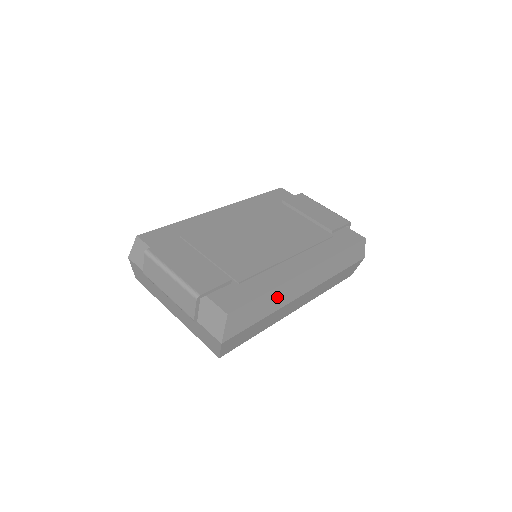
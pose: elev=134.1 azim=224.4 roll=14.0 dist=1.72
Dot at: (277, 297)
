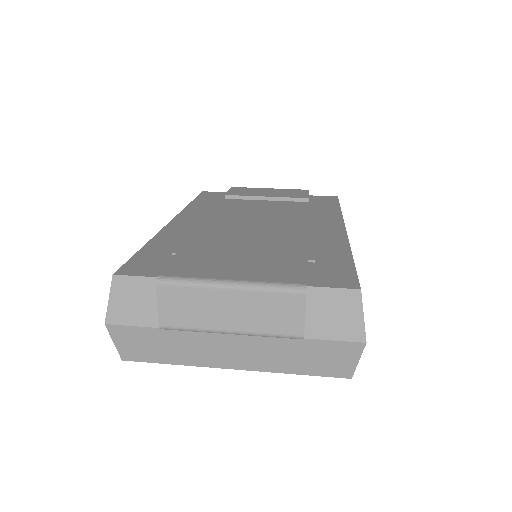
Dot at: occluded
